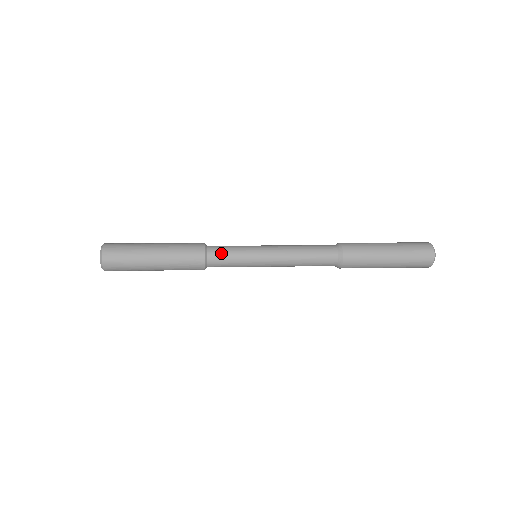
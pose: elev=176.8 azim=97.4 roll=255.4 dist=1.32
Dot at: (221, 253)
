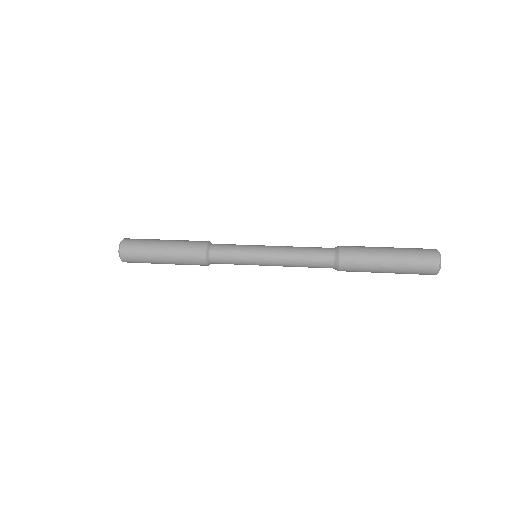
Dot at: (222, 260)
